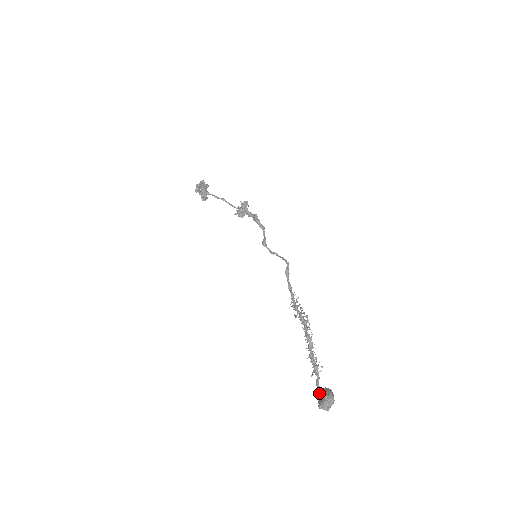
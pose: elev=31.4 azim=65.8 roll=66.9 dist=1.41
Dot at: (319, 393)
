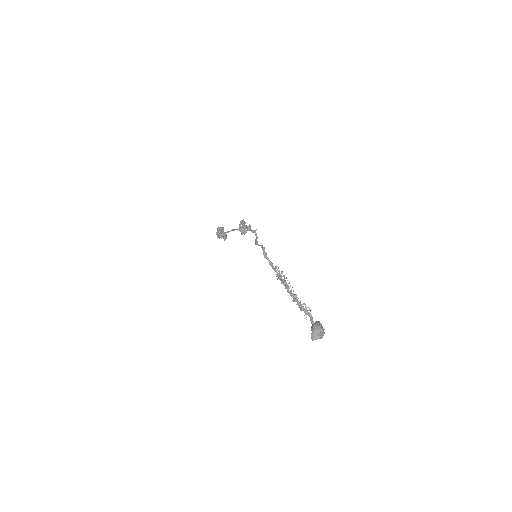
Dot at: occluded
